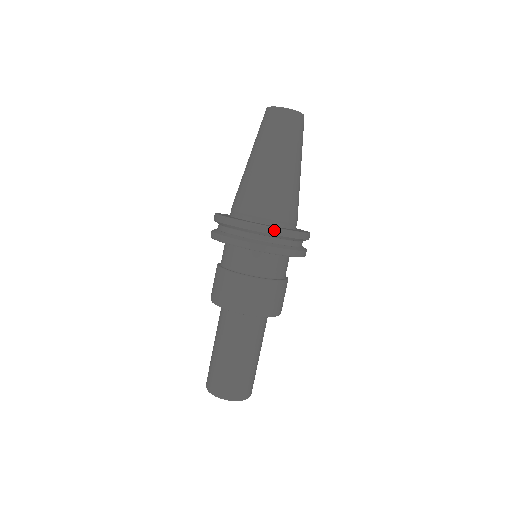
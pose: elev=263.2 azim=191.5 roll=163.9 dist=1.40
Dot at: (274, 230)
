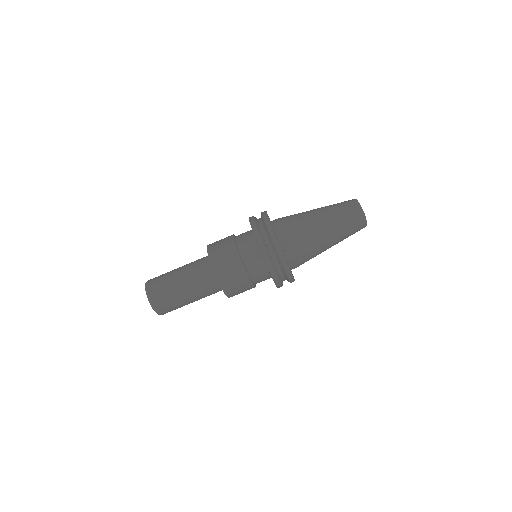
Dot at: (293, 280)
